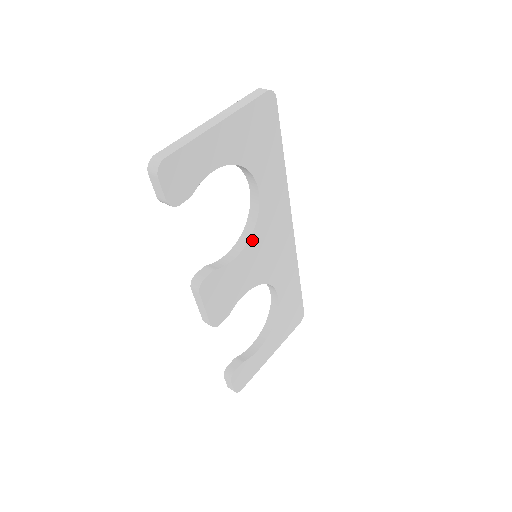
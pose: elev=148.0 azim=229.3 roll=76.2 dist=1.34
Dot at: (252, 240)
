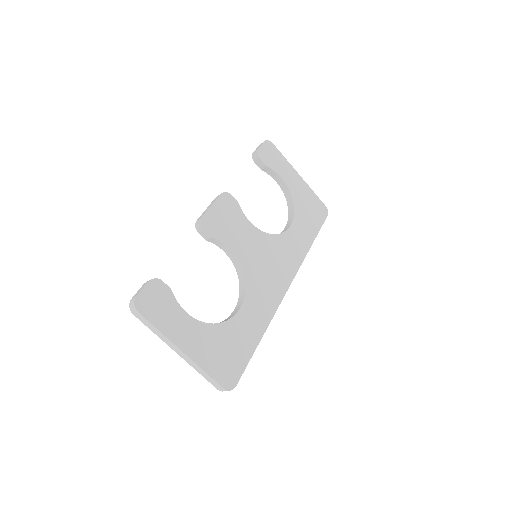
Dot at: (266, 237)
